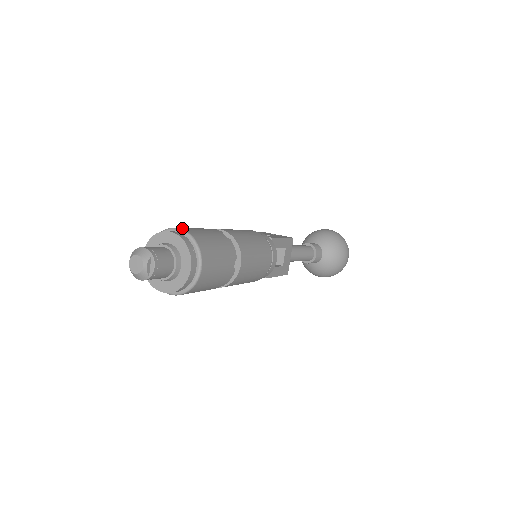
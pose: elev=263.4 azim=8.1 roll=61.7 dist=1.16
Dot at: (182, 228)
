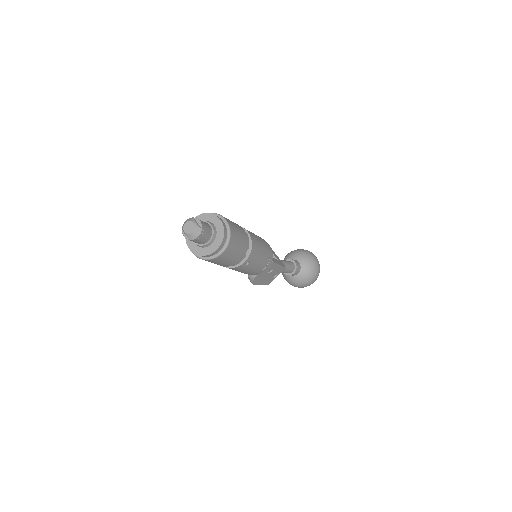
Dot at: occluded
